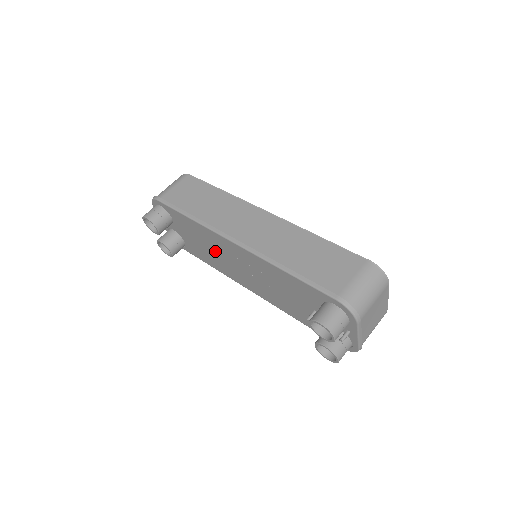
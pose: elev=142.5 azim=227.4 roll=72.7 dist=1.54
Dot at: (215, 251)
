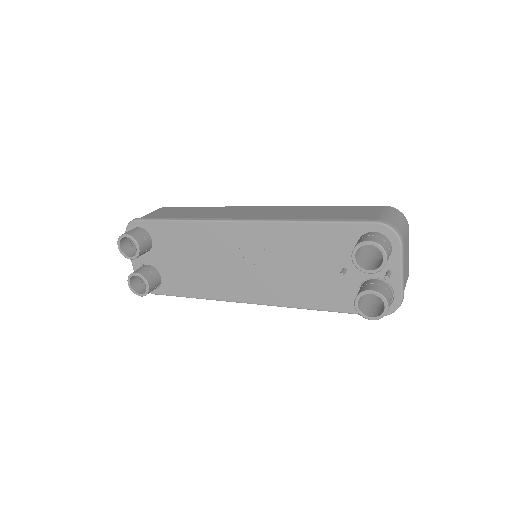
Dot at: (208, 259)
